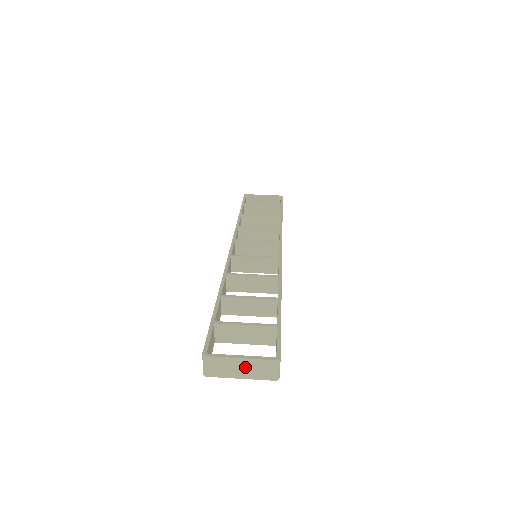
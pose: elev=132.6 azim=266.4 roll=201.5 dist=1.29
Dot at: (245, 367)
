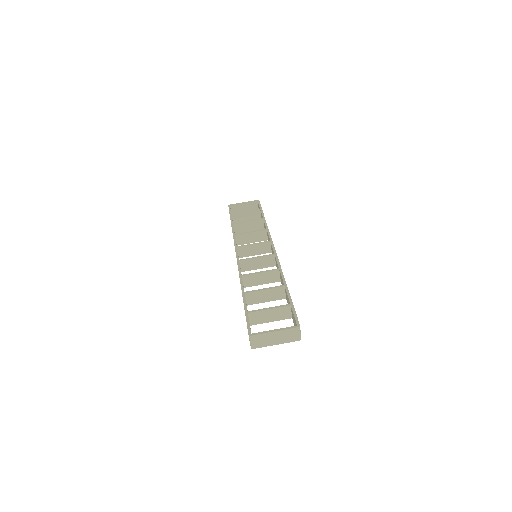
Dot at: (278, 336)
